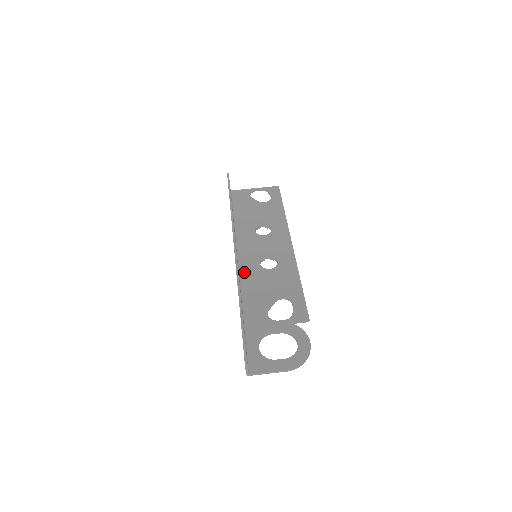
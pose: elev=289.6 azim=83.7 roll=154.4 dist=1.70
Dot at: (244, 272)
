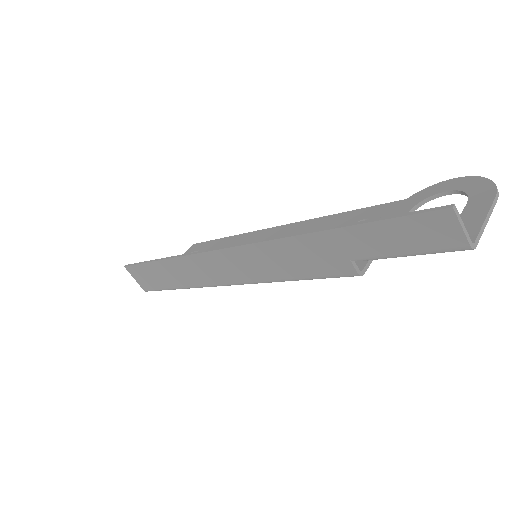
Dot at: occluded
